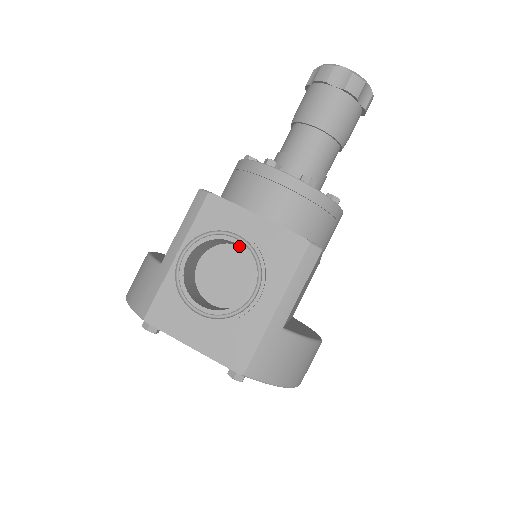
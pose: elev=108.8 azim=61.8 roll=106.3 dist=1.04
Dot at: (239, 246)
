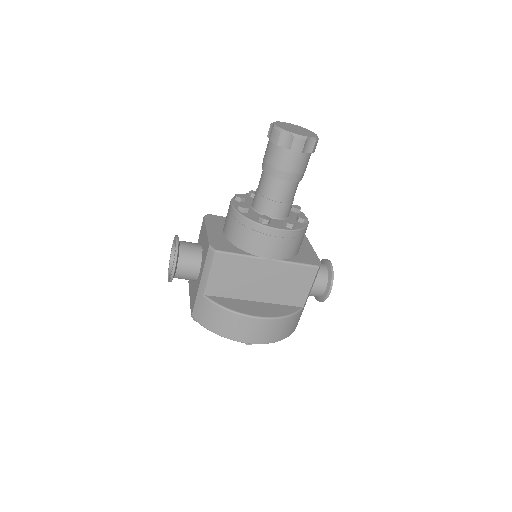
Dot at: (197, 246)
